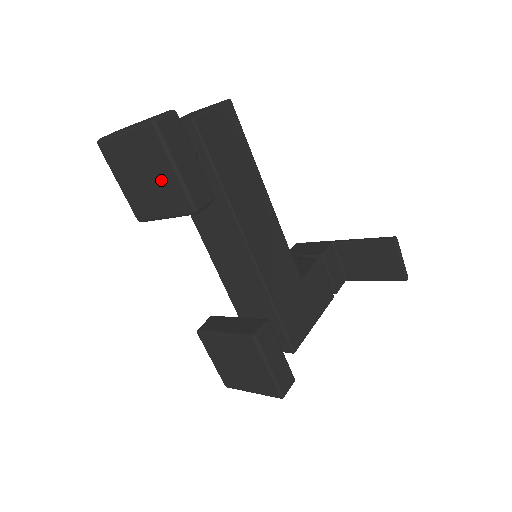
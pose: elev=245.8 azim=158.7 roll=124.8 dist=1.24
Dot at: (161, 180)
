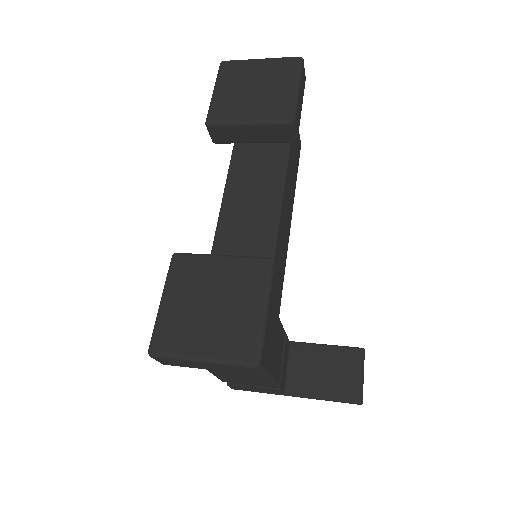
Dot at: (274, 93)
